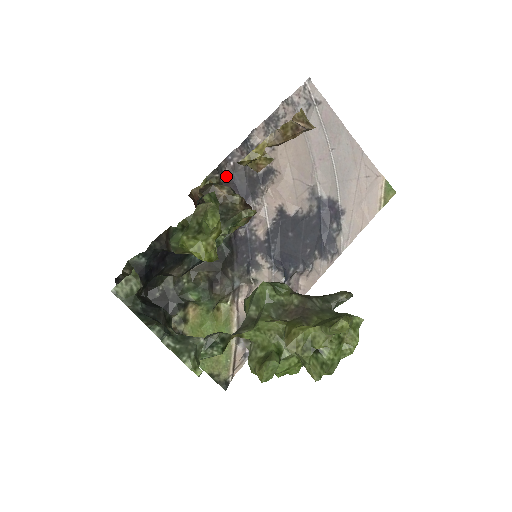
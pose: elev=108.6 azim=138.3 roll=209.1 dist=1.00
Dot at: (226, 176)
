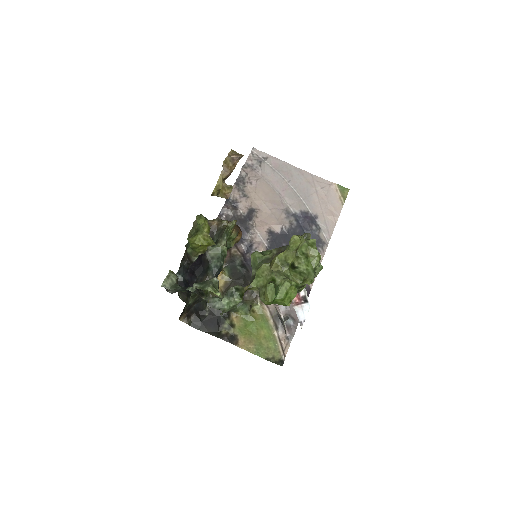
Dot at: occluded
